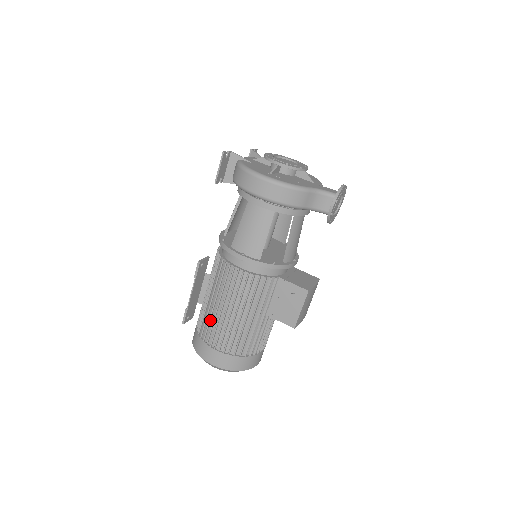
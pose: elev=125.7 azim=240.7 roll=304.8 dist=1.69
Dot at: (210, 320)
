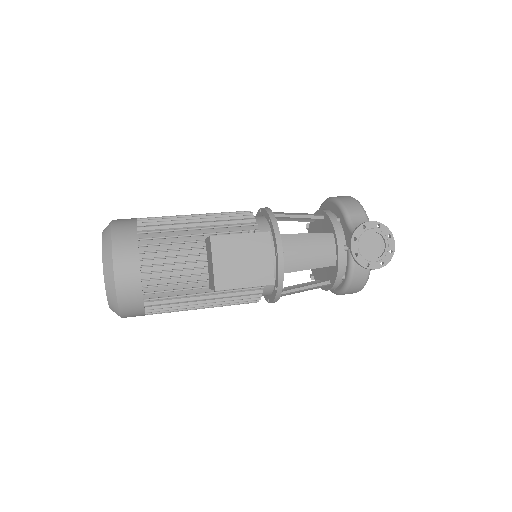
Dot at: occluded
